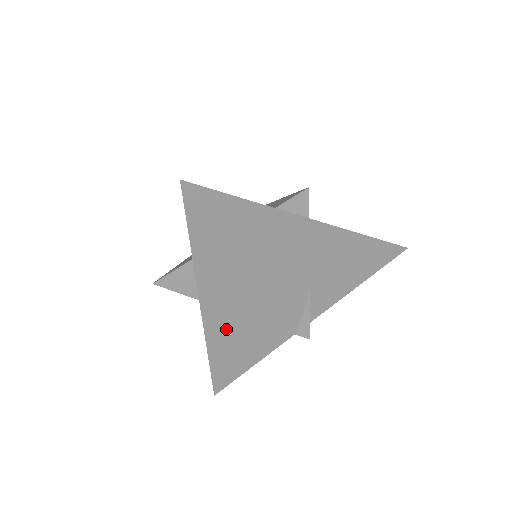
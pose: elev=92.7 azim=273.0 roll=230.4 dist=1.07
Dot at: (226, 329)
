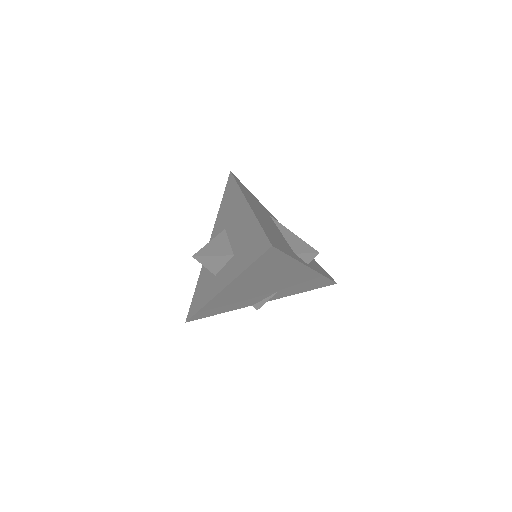
Dot at: (224, 299)
